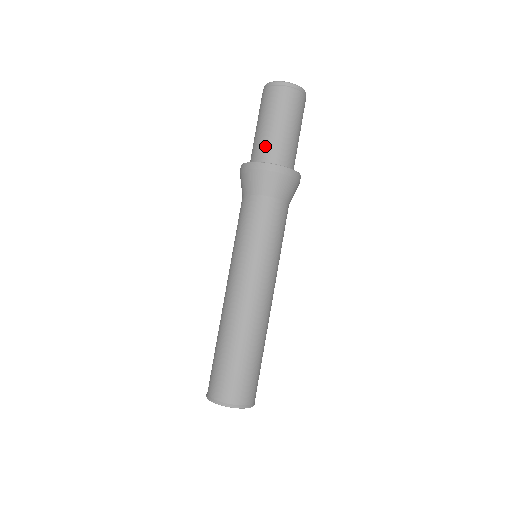
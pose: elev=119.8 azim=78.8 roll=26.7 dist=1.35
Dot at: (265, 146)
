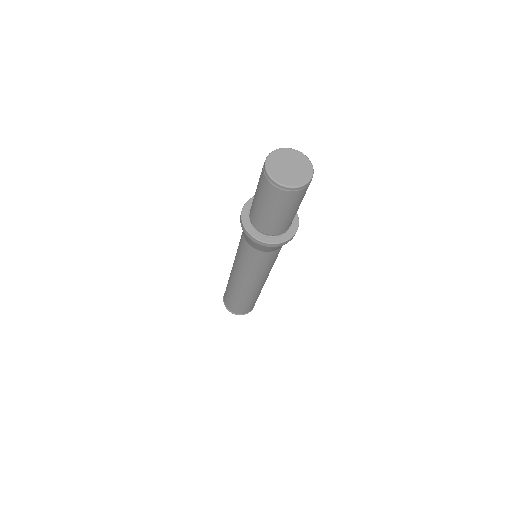
Dot at: (252, 208)
